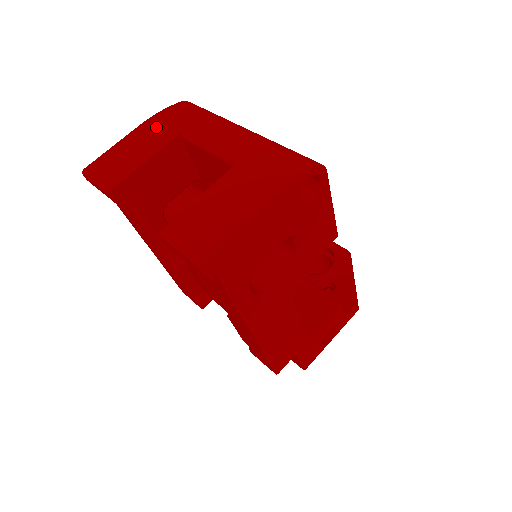
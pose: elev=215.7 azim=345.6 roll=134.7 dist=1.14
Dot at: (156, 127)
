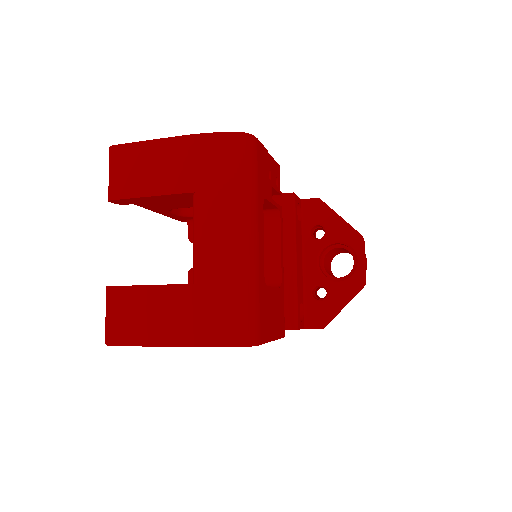
Dot at: (185, 158)
